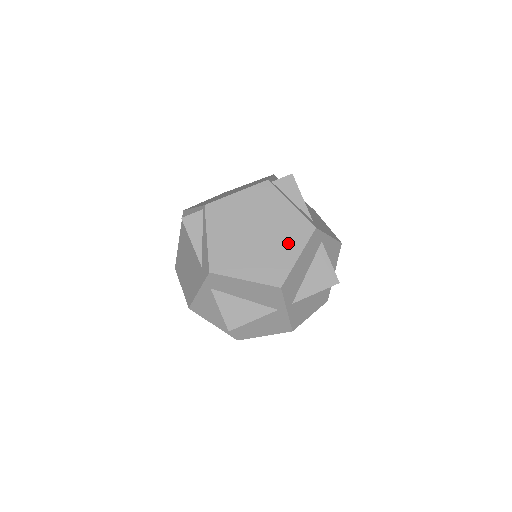
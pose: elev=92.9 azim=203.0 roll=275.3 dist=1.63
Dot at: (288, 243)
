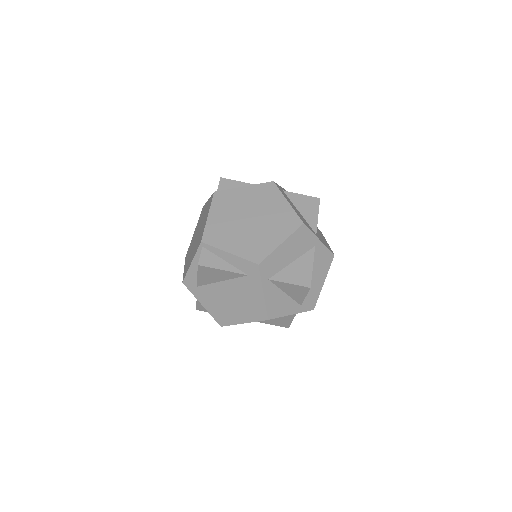
Dot at: (272, 203)
